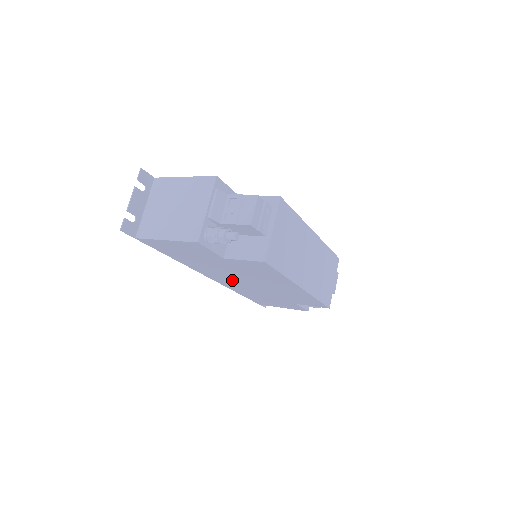
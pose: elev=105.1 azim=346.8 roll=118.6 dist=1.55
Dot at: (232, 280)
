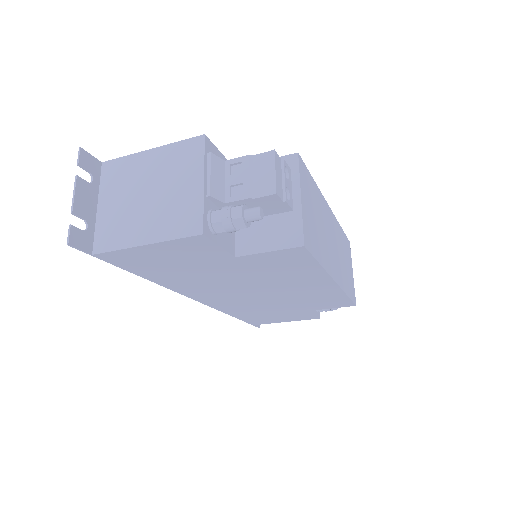
Dot at: (231, 295)
